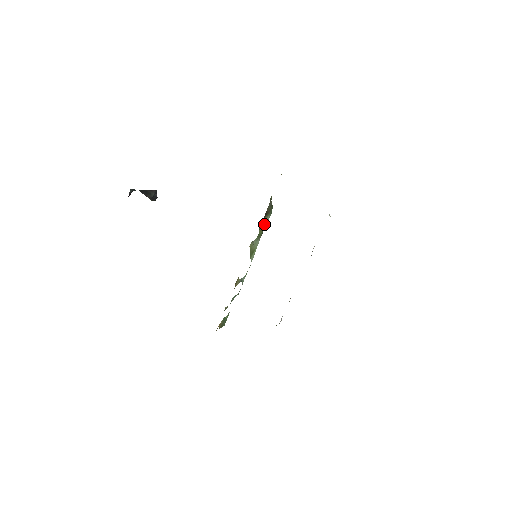
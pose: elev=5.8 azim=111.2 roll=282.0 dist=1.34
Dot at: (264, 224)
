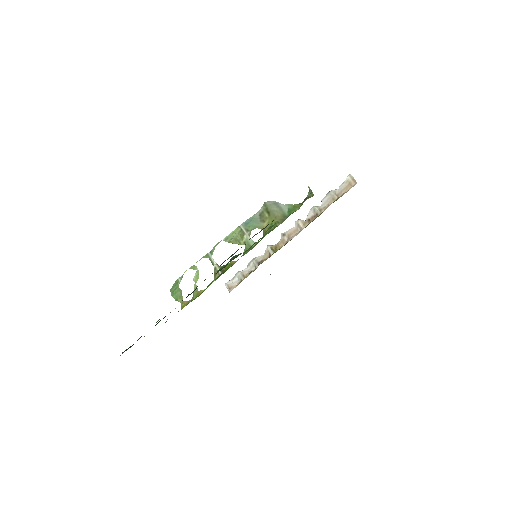
Dot at: (260, 217)
